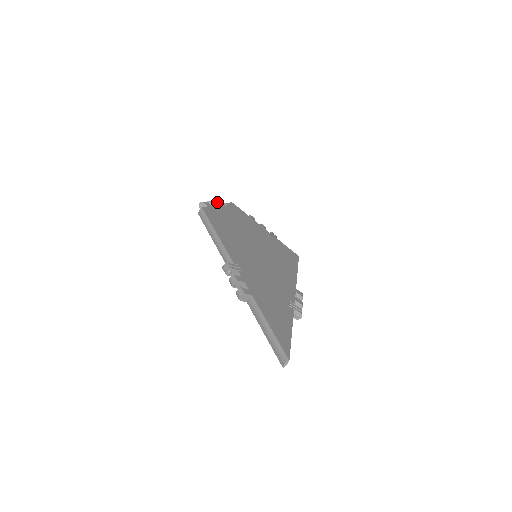
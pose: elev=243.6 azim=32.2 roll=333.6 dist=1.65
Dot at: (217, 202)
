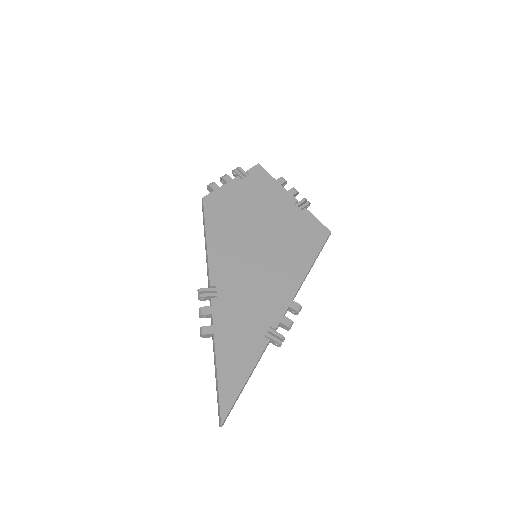
Dot at: (235, 173)
